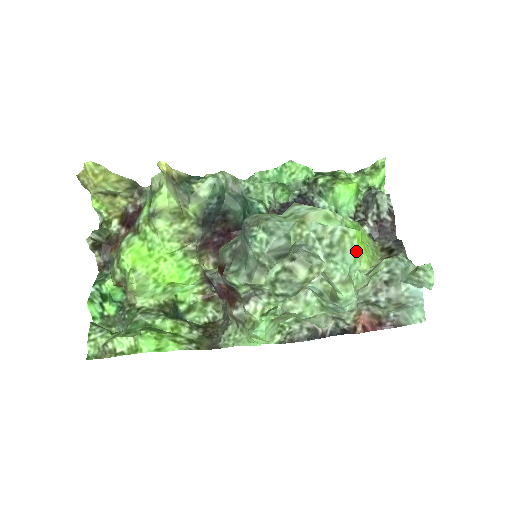
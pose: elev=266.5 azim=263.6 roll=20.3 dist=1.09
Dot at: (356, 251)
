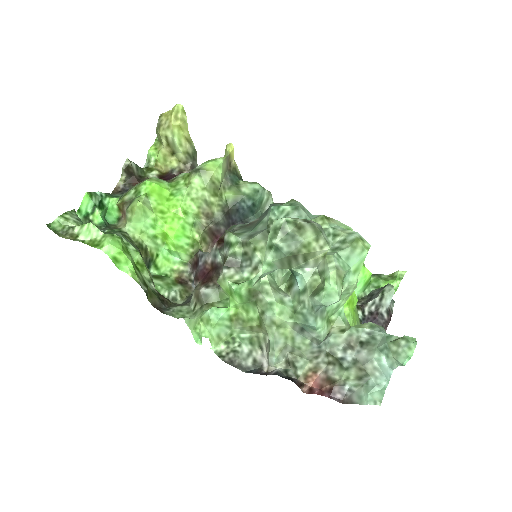
Dot at: (362, 261)
